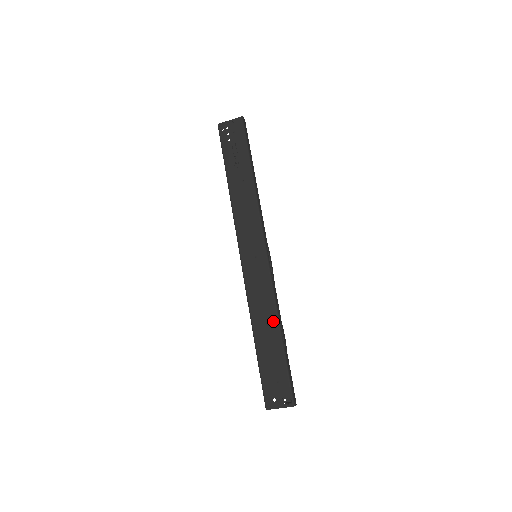
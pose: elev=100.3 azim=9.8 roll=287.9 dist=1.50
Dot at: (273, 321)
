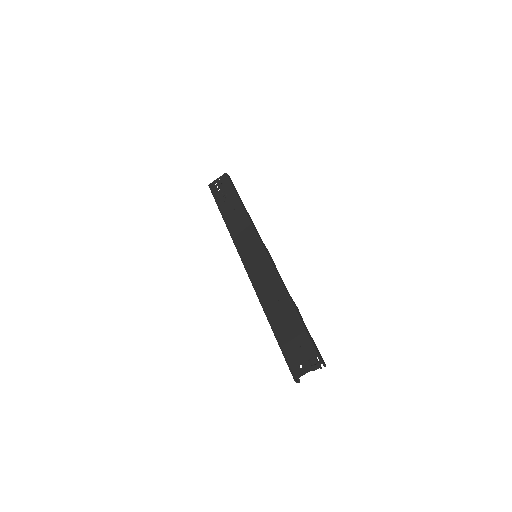
Dot at: (282, 296)
